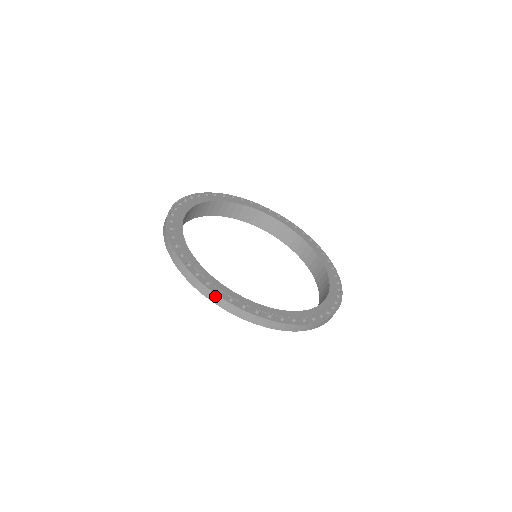
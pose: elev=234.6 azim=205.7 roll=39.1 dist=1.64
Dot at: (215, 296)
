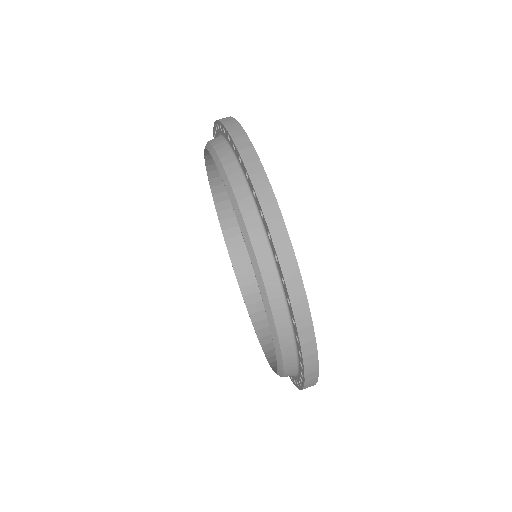
Dot at: (297, 277)
